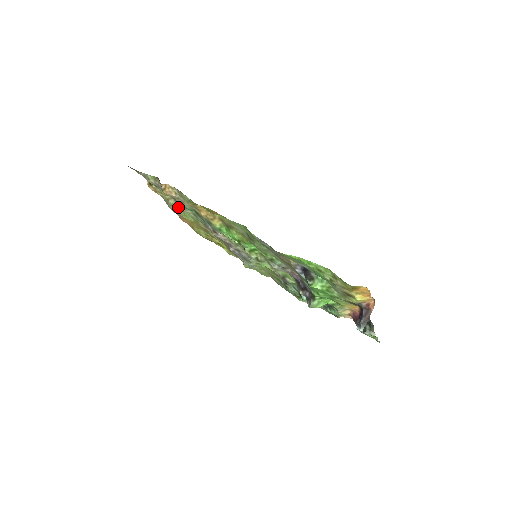
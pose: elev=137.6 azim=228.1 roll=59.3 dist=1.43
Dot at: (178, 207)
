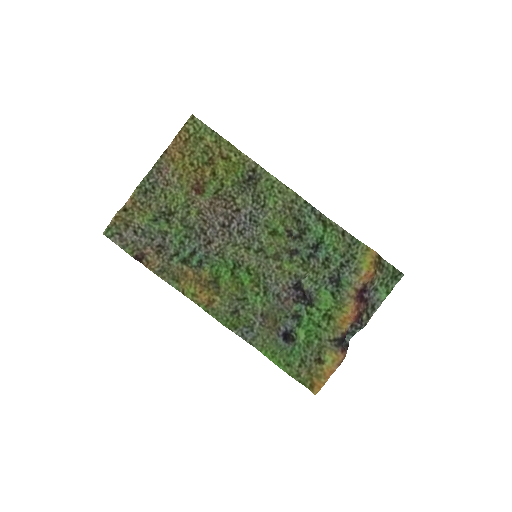
Dot at: (163, 206)
